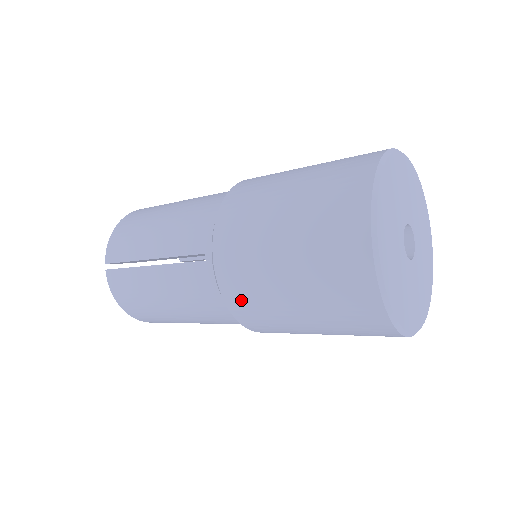
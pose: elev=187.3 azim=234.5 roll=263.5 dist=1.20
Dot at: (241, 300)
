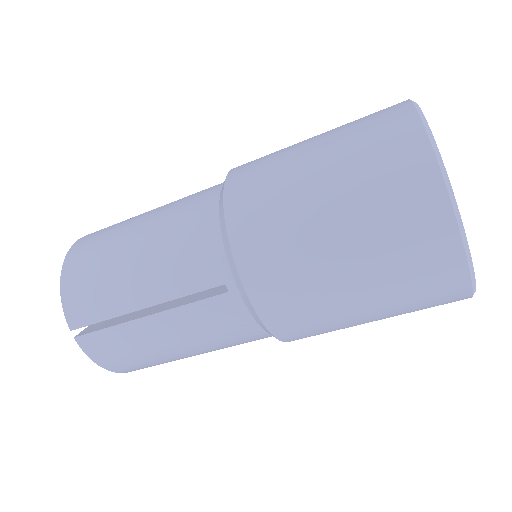
Dot at: (291, 322)
